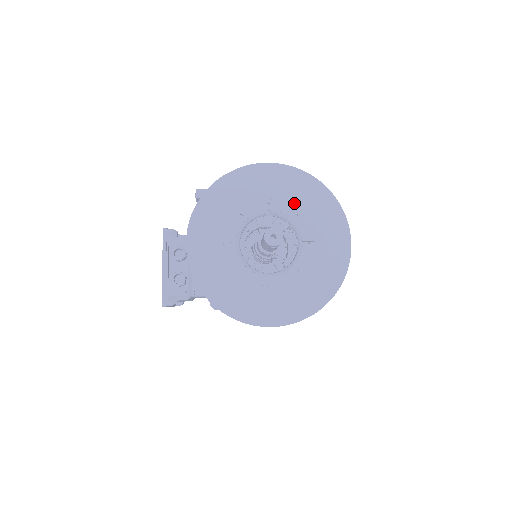
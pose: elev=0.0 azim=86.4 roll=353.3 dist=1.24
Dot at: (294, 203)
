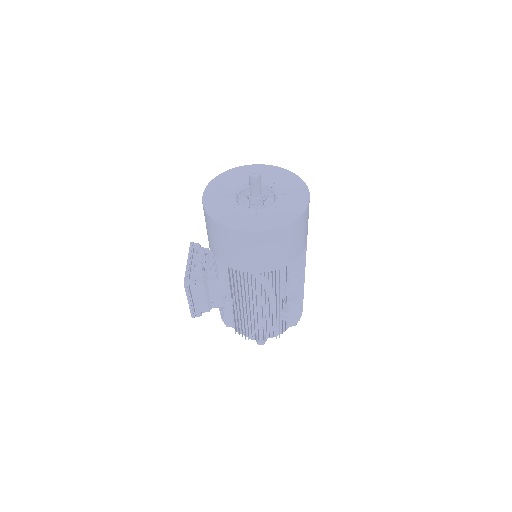
Dot at: (272, 179)
